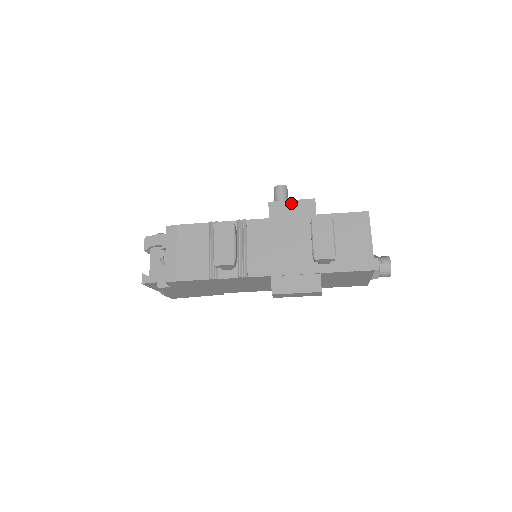
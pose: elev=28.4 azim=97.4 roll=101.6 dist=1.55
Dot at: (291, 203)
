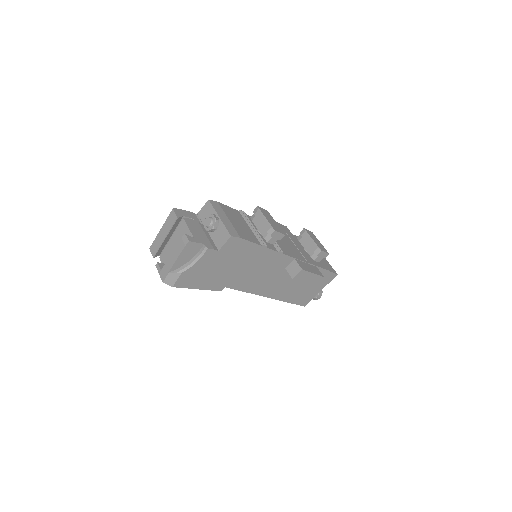
Dot at: (277, 223)
